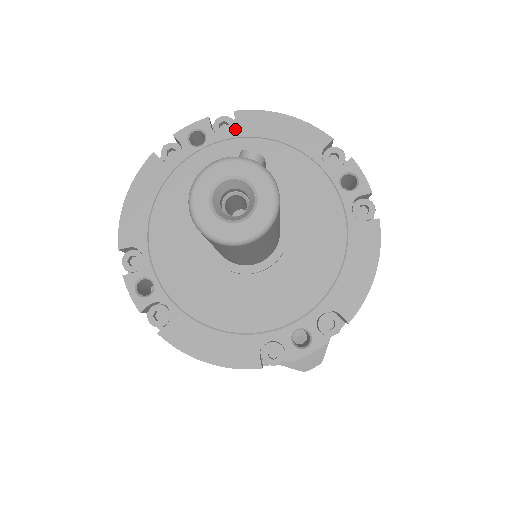
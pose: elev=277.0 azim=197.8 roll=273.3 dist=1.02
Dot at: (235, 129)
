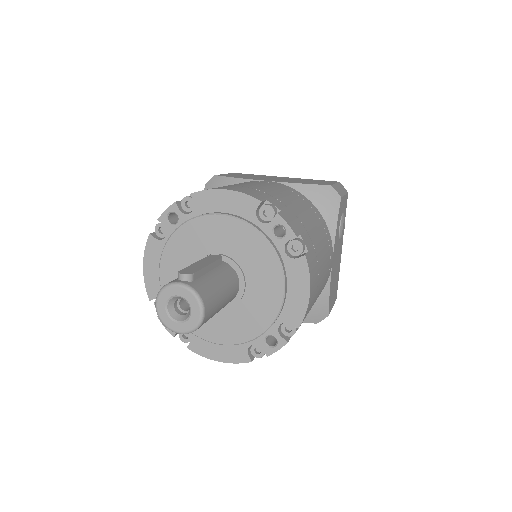
Dot at: (194, 207)
